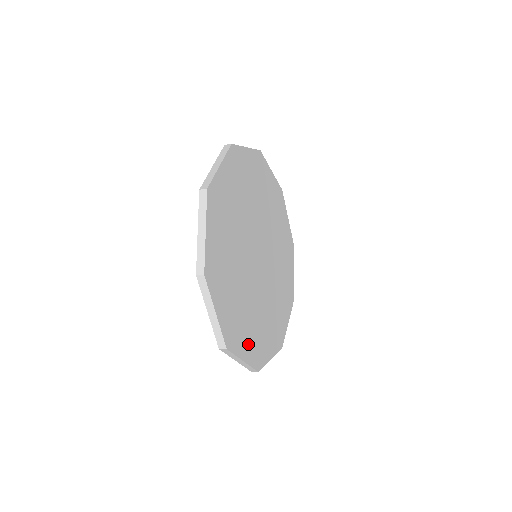
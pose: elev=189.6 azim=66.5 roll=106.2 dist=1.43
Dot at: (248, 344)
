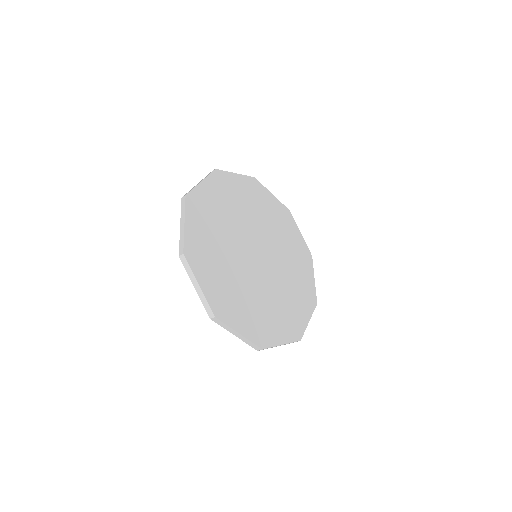
Dot at: (212, 284)
